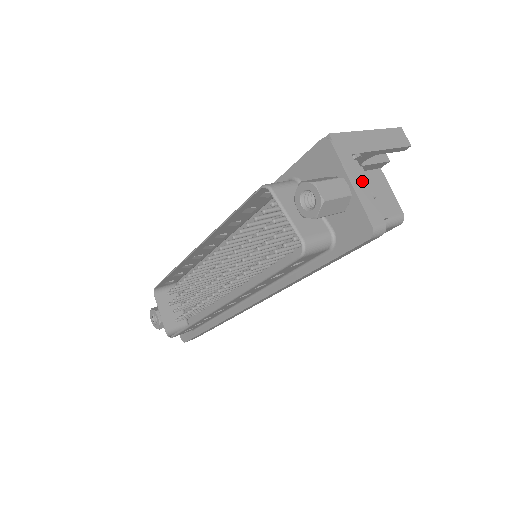
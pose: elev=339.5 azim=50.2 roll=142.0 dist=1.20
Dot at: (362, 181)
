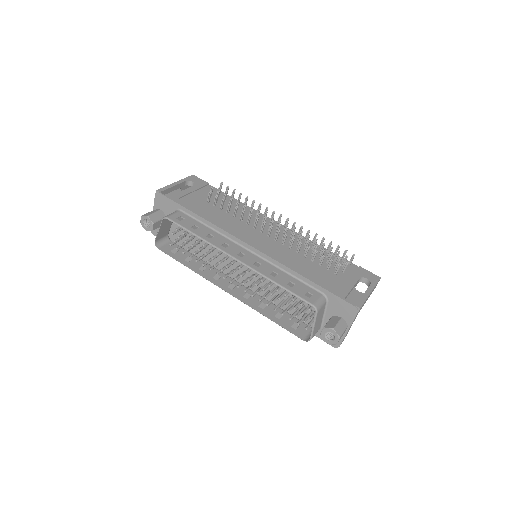
Dot at: occluded
